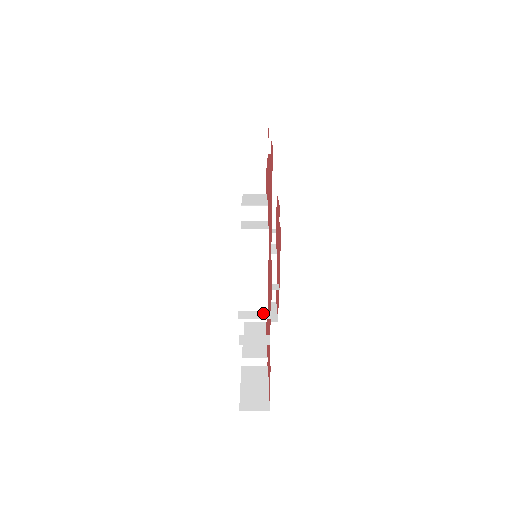
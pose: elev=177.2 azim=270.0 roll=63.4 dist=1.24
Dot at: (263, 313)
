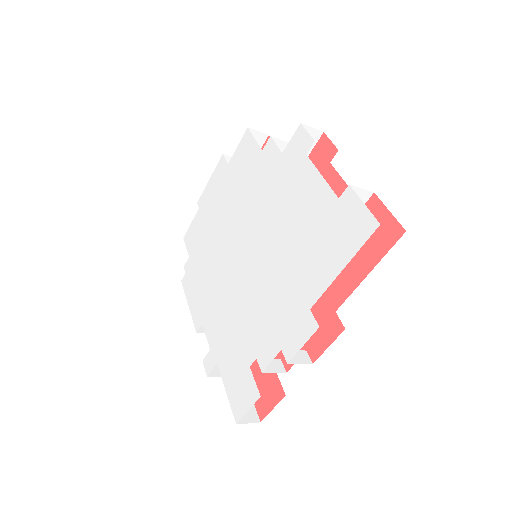
Dot at: (303, 355)
